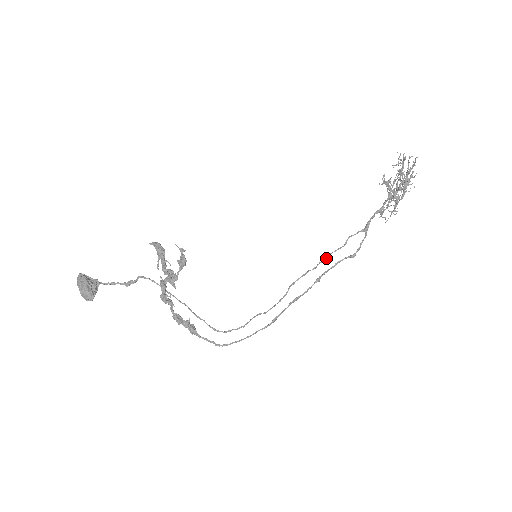
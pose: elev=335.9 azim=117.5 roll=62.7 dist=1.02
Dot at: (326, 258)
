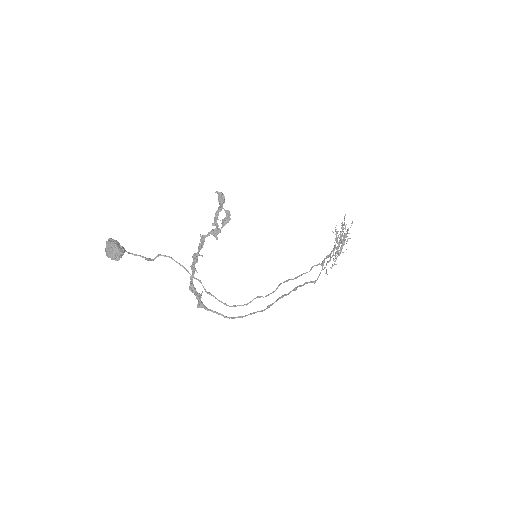
Dot at: (299, 276)
